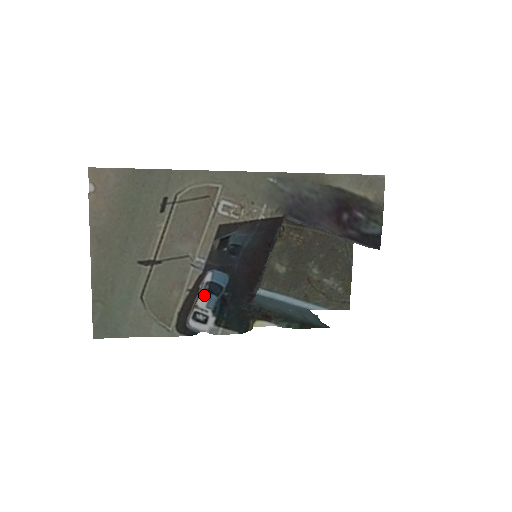
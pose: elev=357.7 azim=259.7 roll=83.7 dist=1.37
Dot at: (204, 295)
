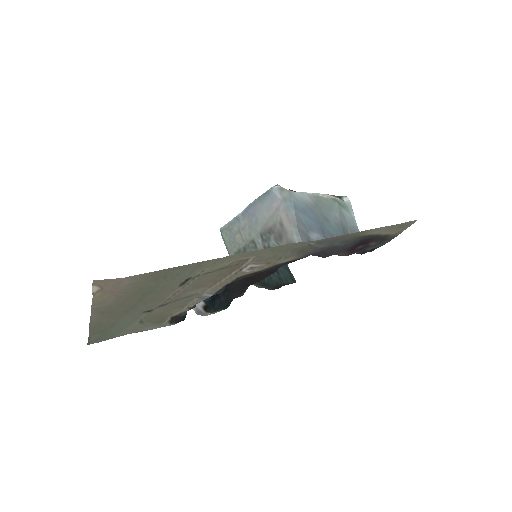
Dot at: occluded
